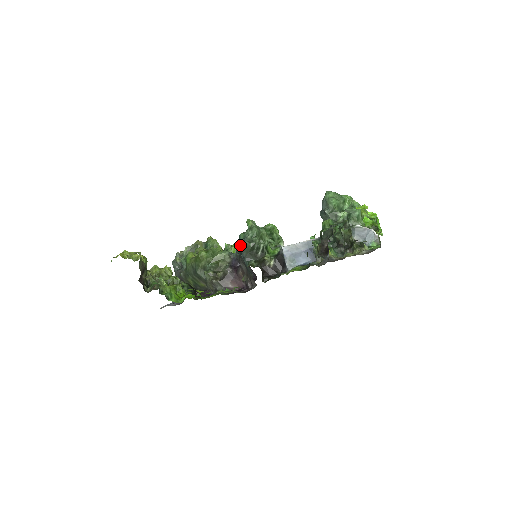
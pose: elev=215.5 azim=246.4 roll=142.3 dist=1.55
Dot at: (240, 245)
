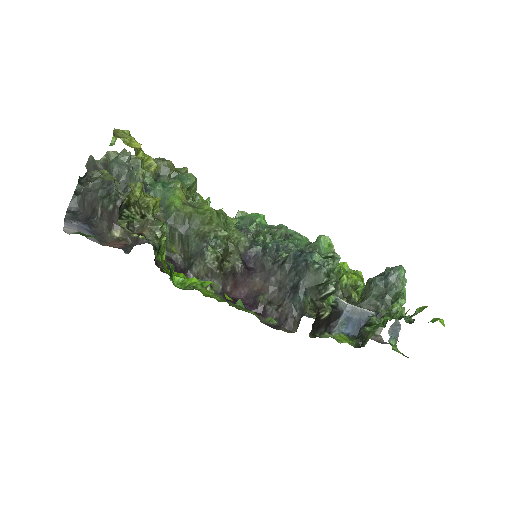
Dot at: (312, 269)
